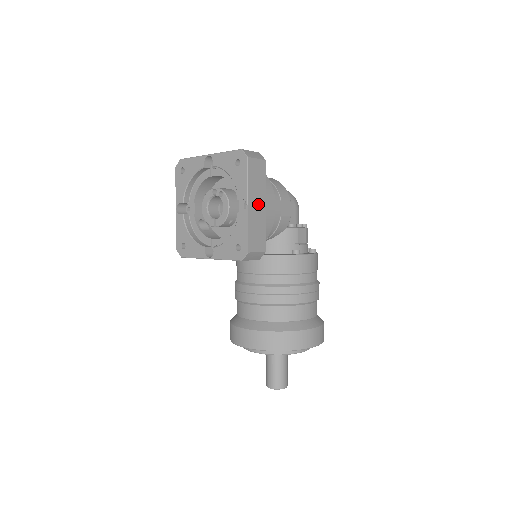
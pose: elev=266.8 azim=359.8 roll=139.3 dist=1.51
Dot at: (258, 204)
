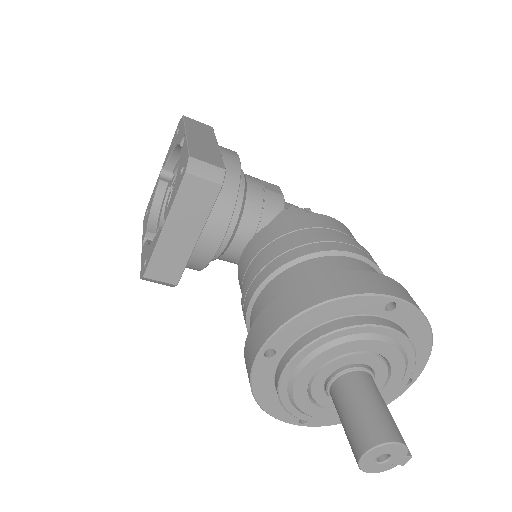
Dot at: (204, 140)
